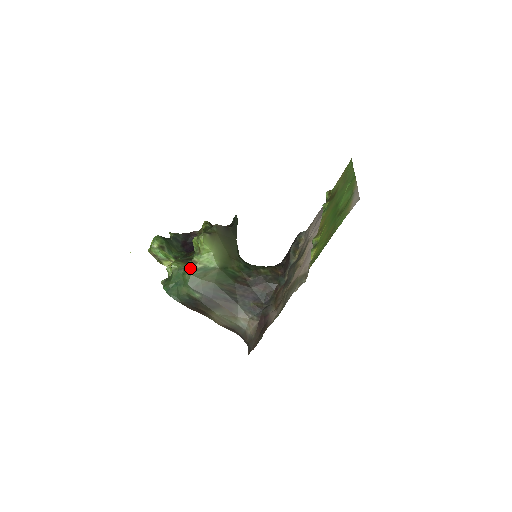
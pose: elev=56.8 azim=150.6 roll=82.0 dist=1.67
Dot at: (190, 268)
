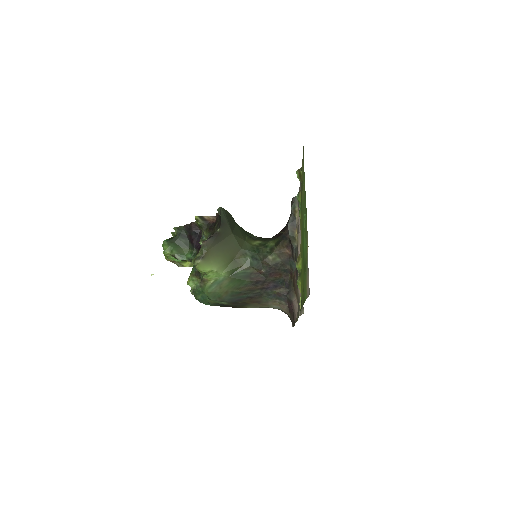
Dot at: (204, 286)
